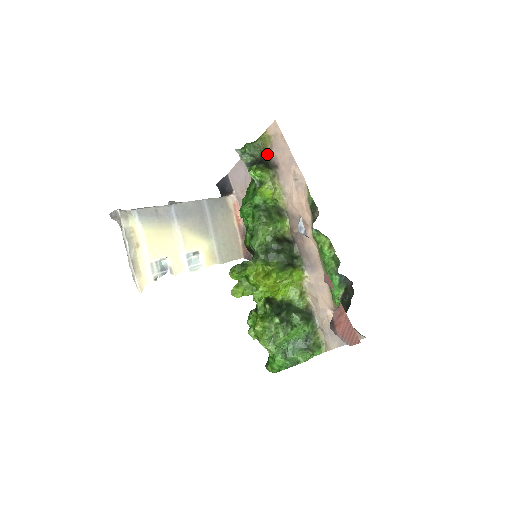
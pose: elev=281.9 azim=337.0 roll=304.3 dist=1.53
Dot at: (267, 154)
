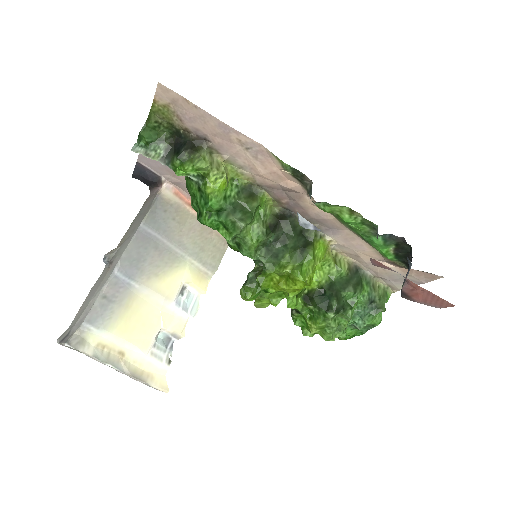
Dot at: (179, 129)
